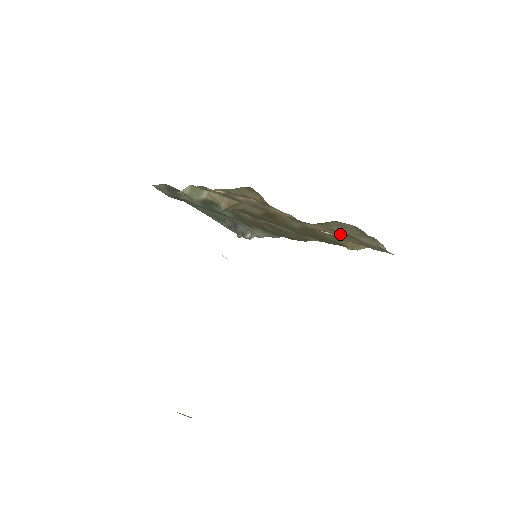
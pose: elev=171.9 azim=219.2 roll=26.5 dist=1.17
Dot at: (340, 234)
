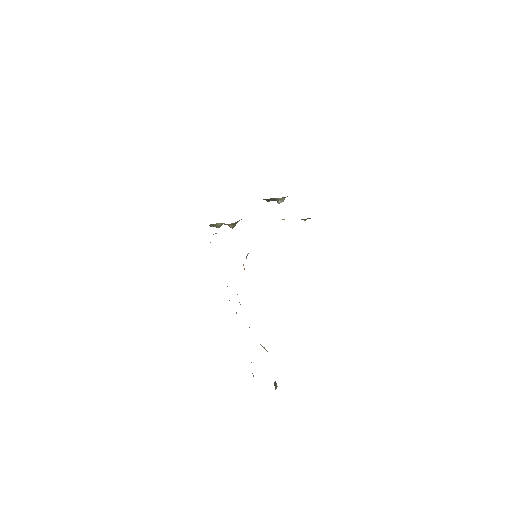
Dot at: occluded
